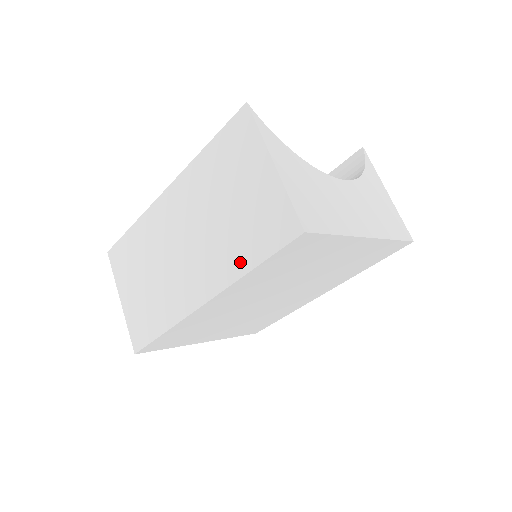
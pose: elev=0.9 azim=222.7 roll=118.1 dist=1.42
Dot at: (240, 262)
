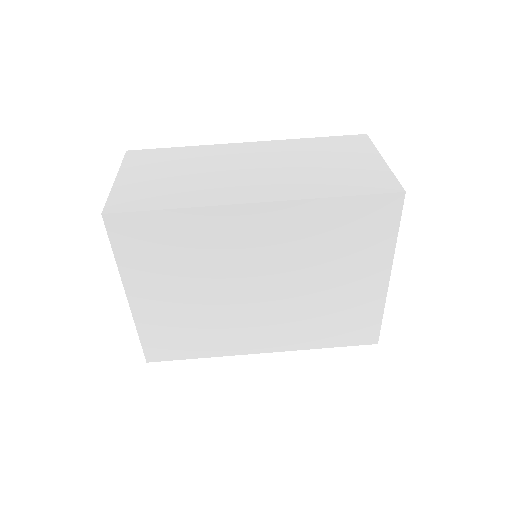
Dot at: (322, 190)
